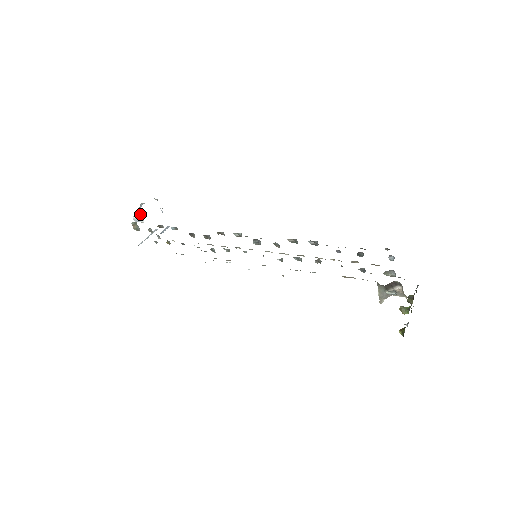
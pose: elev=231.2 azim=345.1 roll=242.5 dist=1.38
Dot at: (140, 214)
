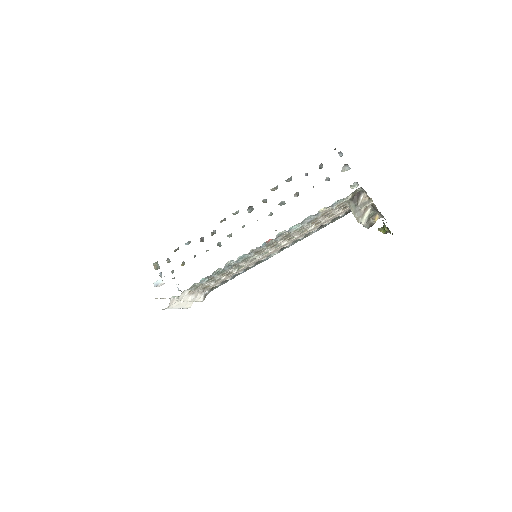
Dot at: occluded
